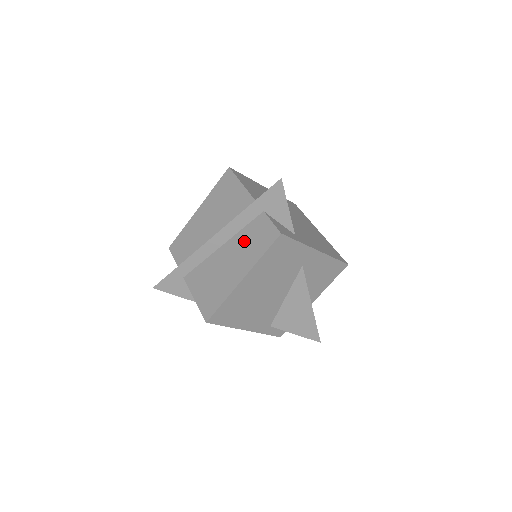
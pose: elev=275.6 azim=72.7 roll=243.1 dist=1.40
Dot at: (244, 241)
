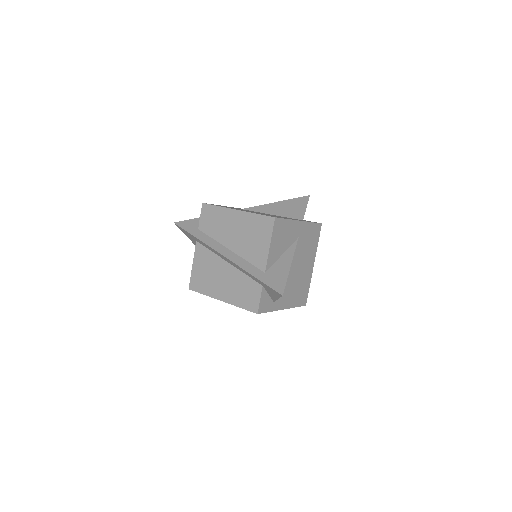
Dot at: (240, 283)
